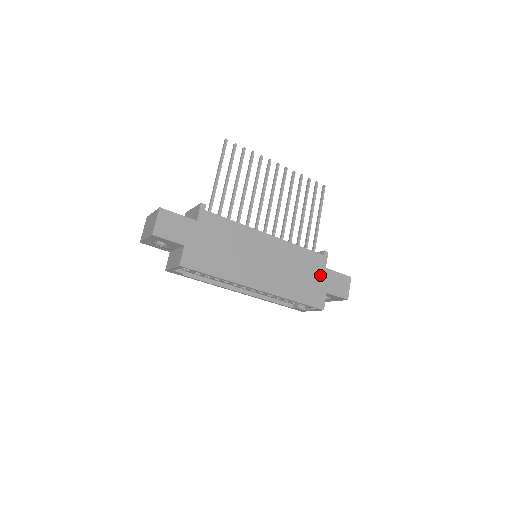
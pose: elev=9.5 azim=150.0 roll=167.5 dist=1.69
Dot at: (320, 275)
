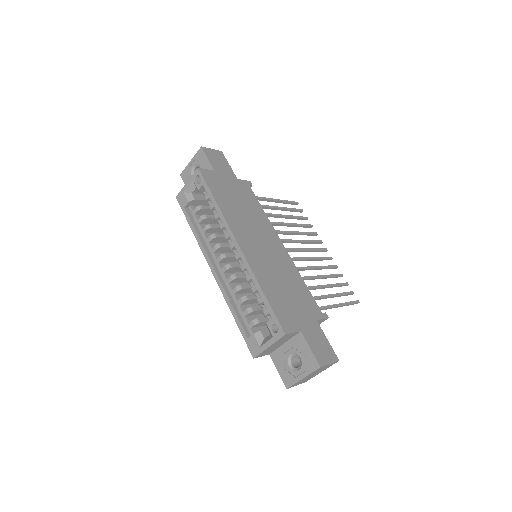
Dot at: (306, 315)
